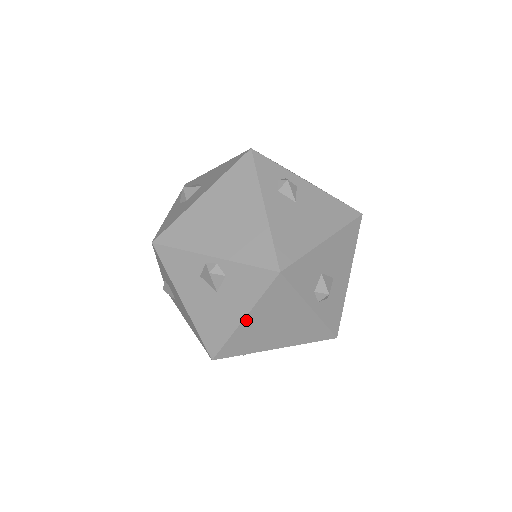
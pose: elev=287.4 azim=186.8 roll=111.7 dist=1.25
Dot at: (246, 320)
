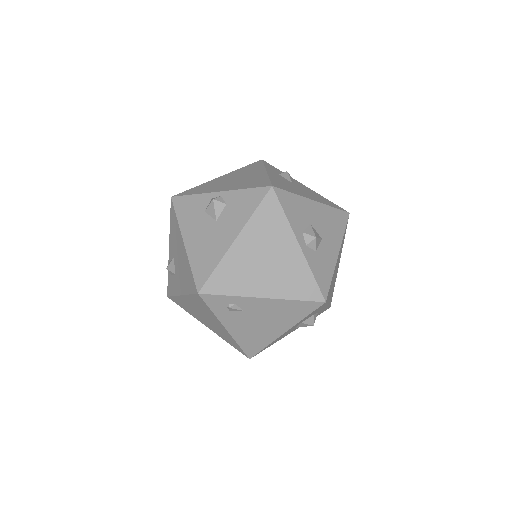
Dot at: (238, 241)
